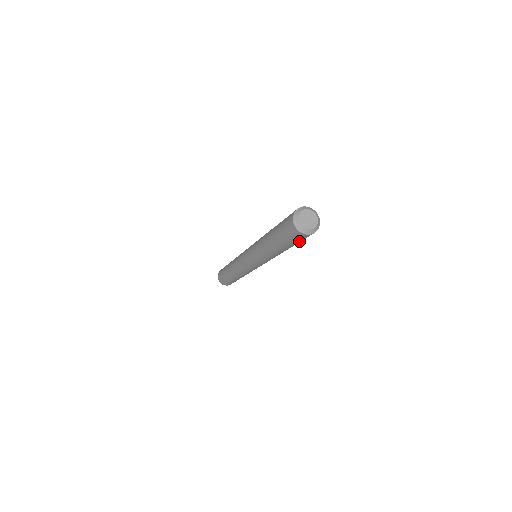
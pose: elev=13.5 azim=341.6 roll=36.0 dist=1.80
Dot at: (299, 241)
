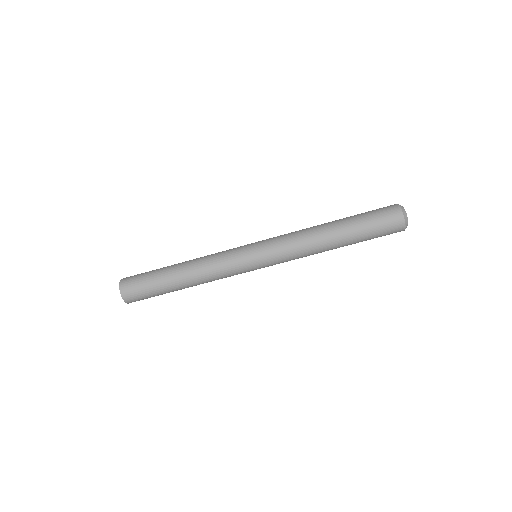
Dot at: (379, 231)
